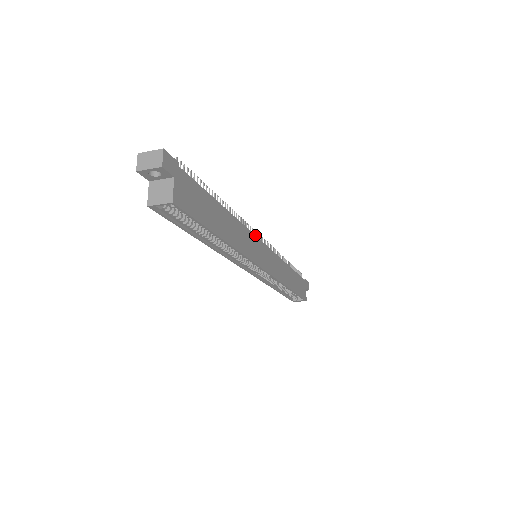
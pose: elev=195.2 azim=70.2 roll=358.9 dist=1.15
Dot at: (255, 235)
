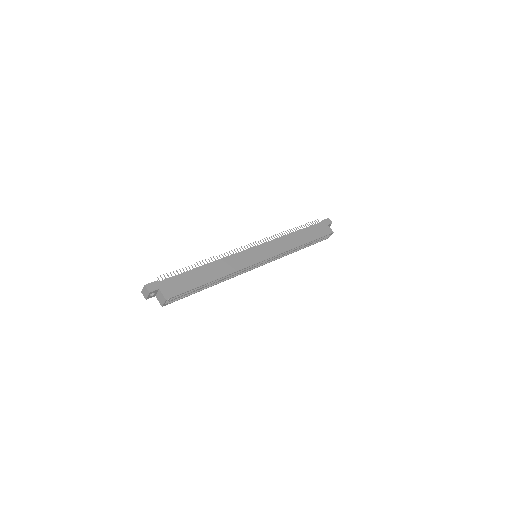
Dot at: (241, 251)
